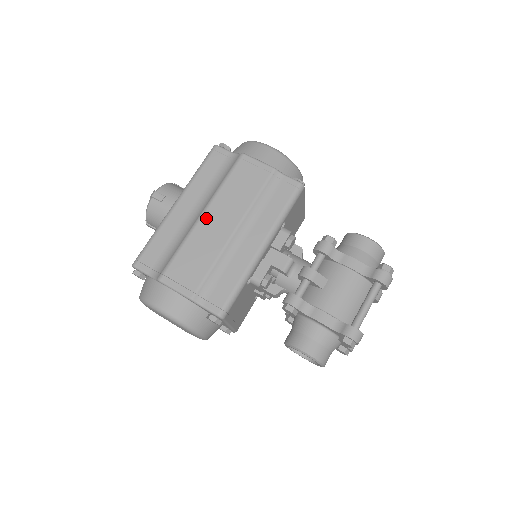
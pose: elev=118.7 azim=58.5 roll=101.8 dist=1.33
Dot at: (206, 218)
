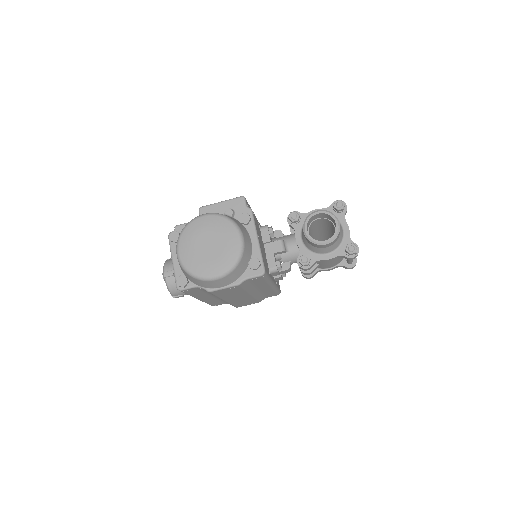
Dot at: occluded
